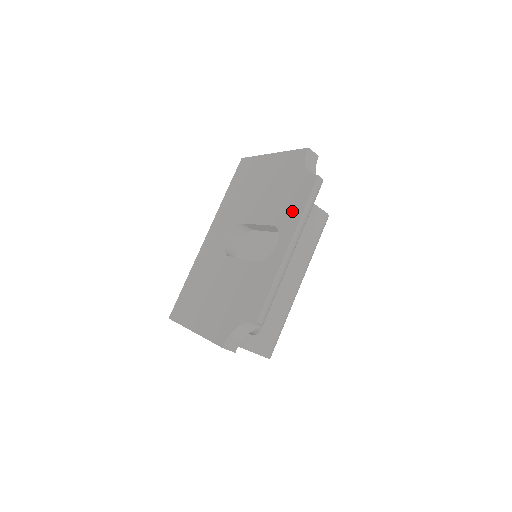
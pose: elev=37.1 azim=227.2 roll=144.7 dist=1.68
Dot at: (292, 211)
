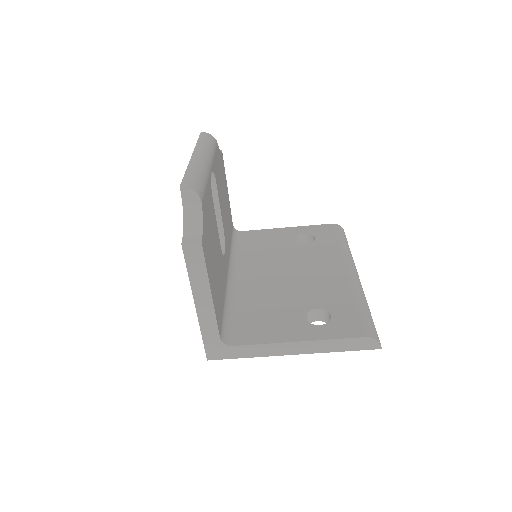
Dot at: occluded
